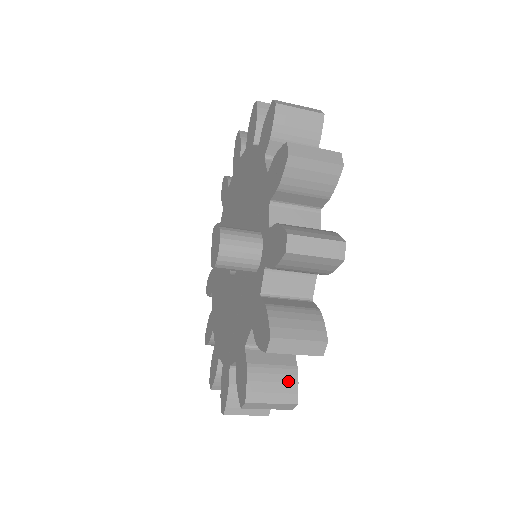
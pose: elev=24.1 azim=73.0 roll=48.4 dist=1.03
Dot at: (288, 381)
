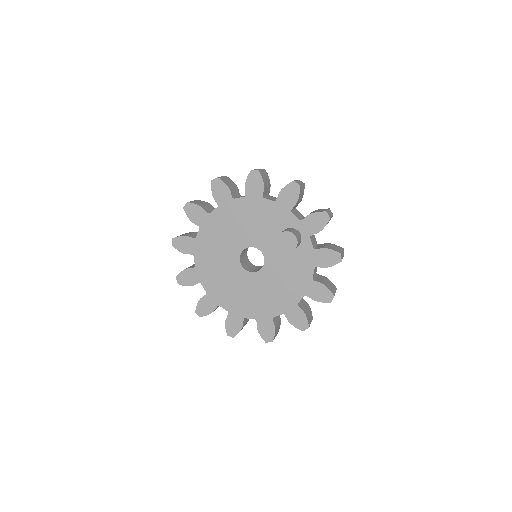
Dot at: (330, 282)
